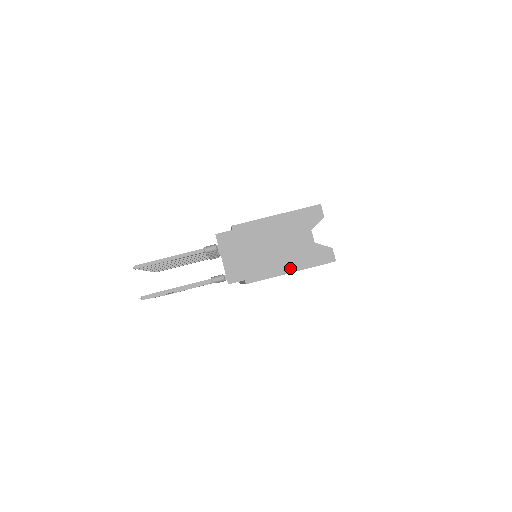
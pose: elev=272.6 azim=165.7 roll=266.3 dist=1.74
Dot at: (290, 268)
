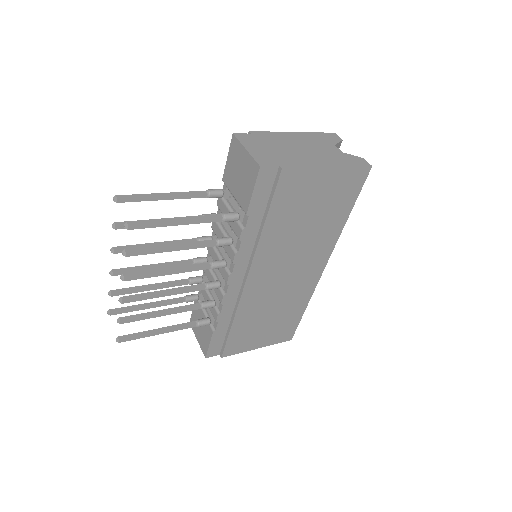
Dot at: (327, 164)
